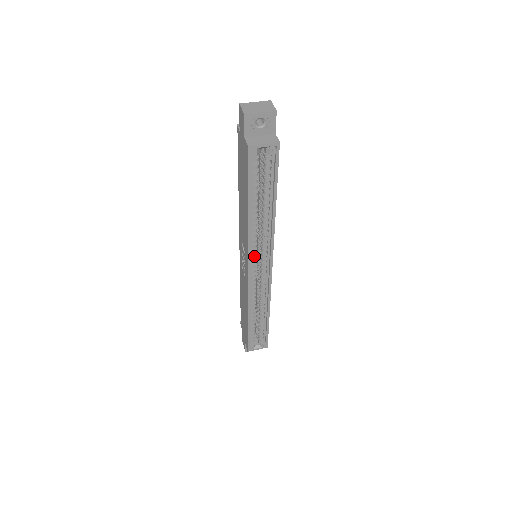
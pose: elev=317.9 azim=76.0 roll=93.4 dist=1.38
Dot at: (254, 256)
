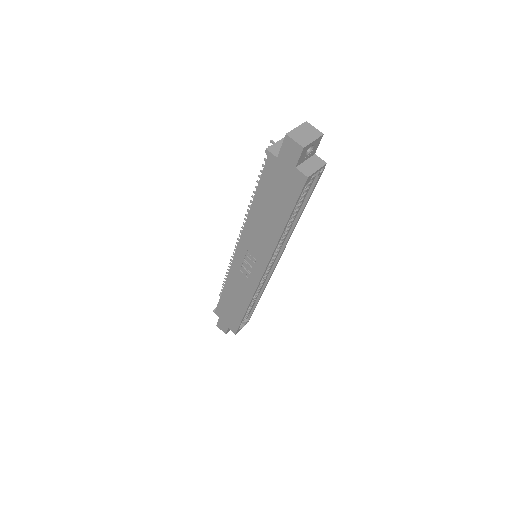
Dot at: occluded
